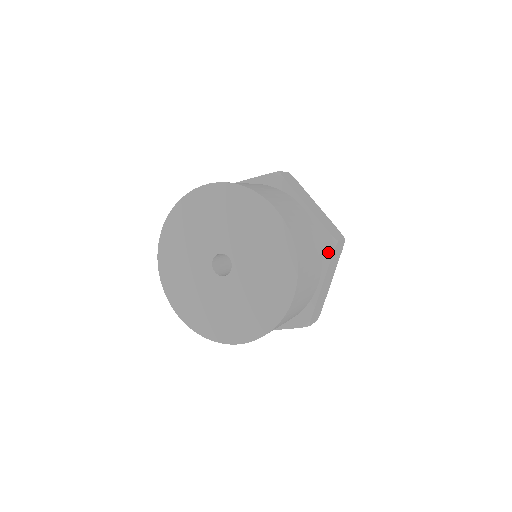
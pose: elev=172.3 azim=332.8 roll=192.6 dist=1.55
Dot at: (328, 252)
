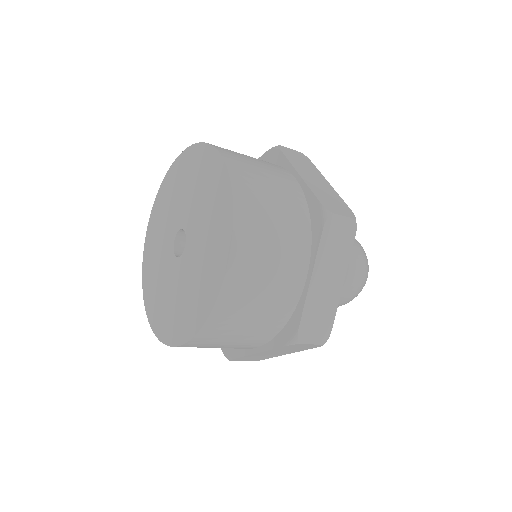
Dot at: (278, 157)
